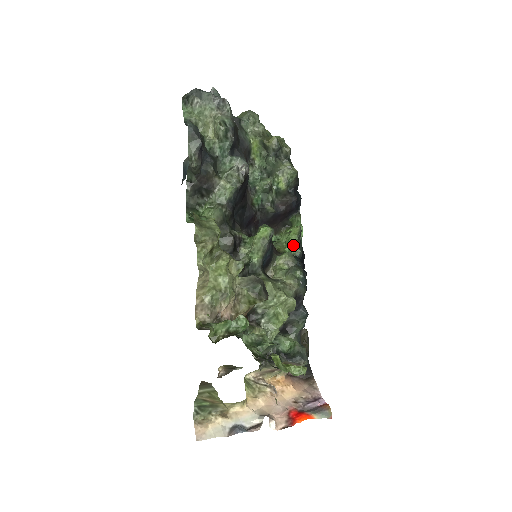
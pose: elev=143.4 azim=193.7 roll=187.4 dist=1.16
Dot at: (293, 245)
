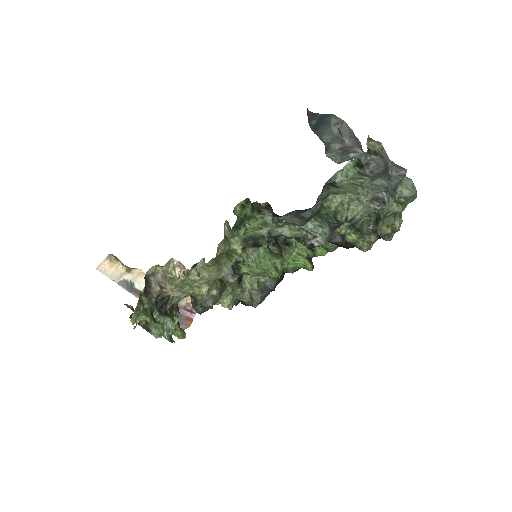
Dot at: (294, 267)
